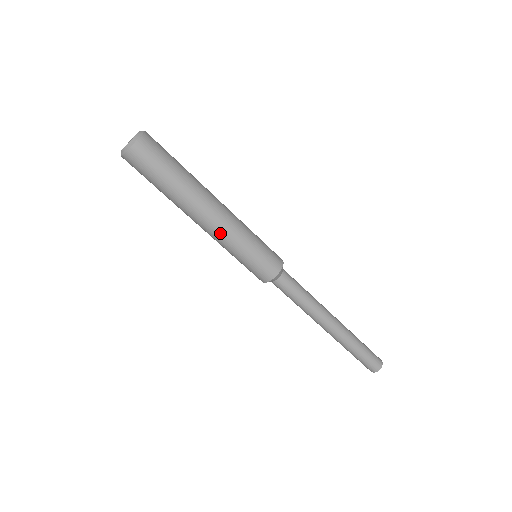
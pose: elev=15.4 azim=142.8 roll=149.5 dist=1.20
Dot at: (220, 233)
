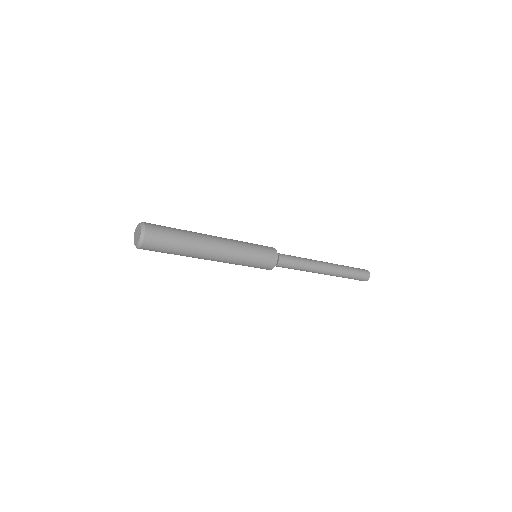
Dot at: (224, 262)
